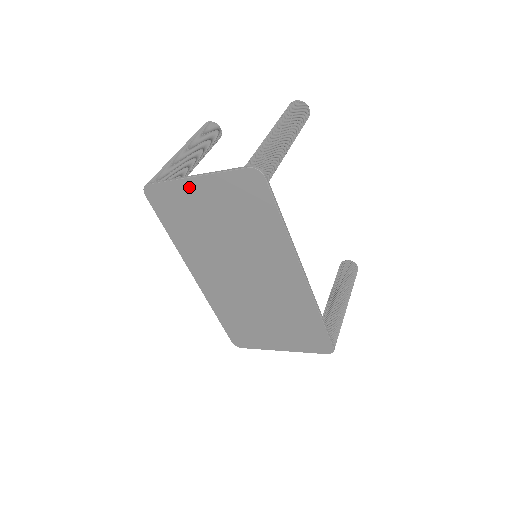
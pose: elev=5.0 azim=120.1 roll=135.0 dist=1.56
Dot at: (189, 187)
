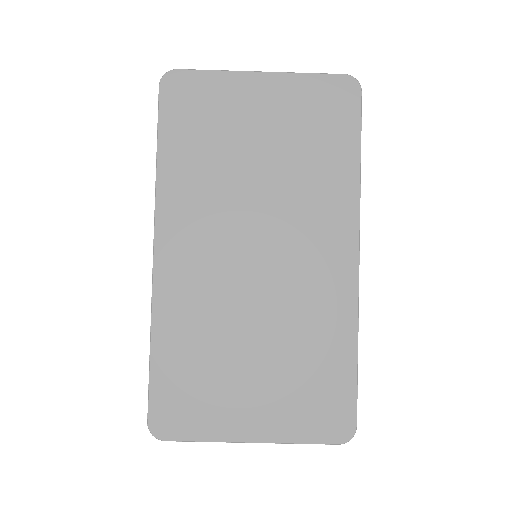
Dot at: (243, 85)
